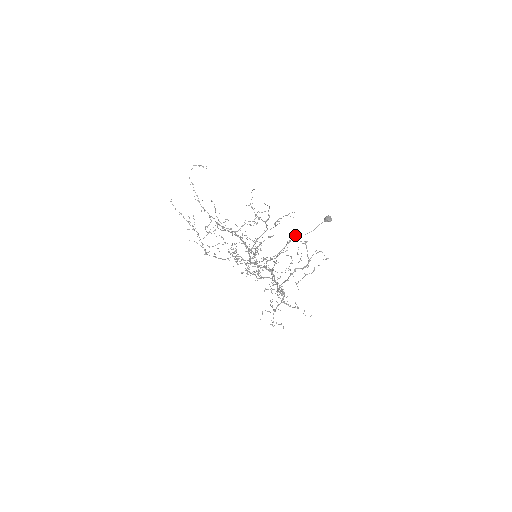
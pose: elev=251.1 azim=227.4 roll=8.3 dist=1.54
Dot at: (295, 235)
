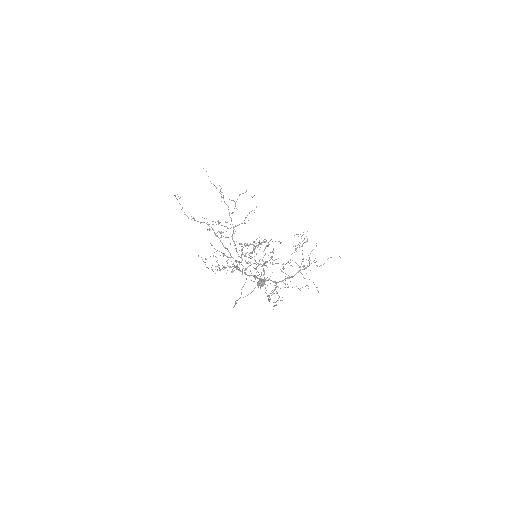
Dot at: occluded
